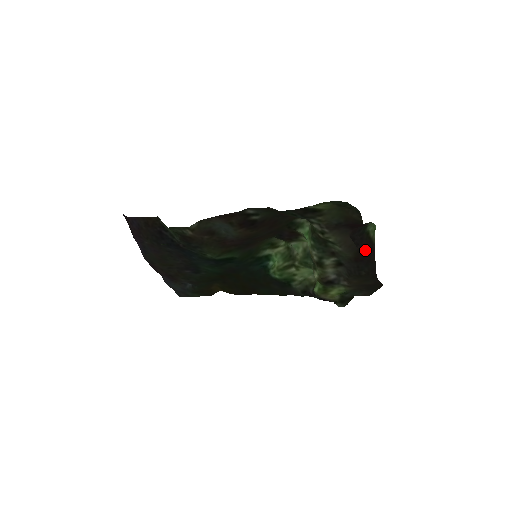
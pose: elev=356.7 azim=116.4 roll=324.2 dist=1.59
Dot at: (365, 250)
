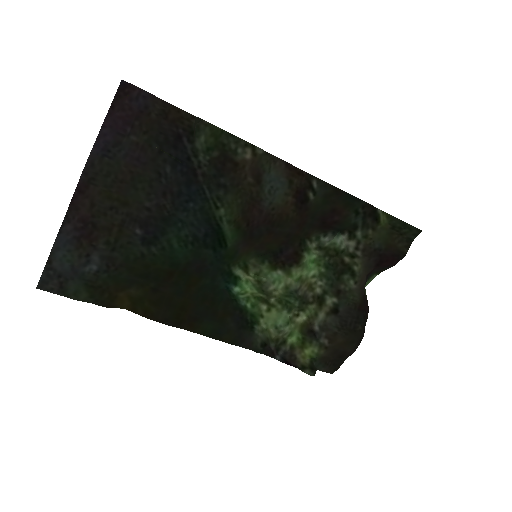
Dot at: (365, 302)
